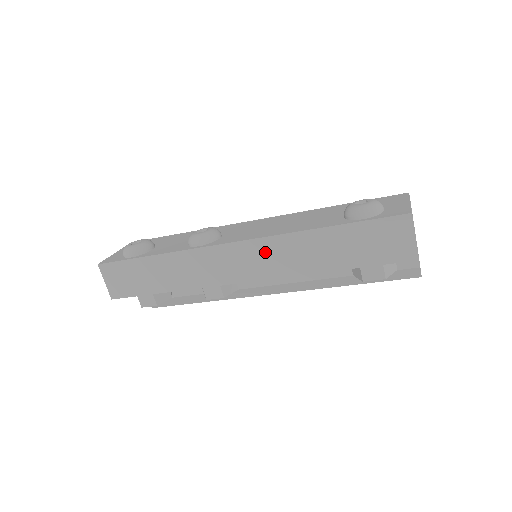
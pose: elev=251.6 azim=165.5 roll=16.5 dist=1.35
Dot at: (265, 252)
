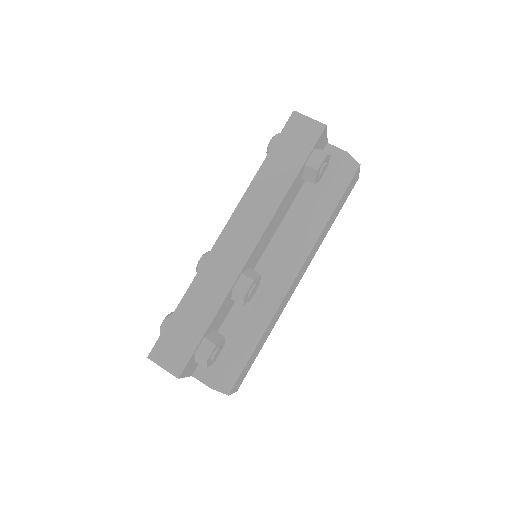
Dot at: (246, 215)
